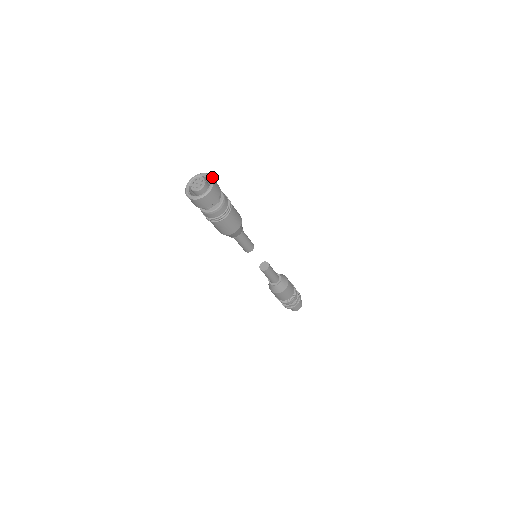
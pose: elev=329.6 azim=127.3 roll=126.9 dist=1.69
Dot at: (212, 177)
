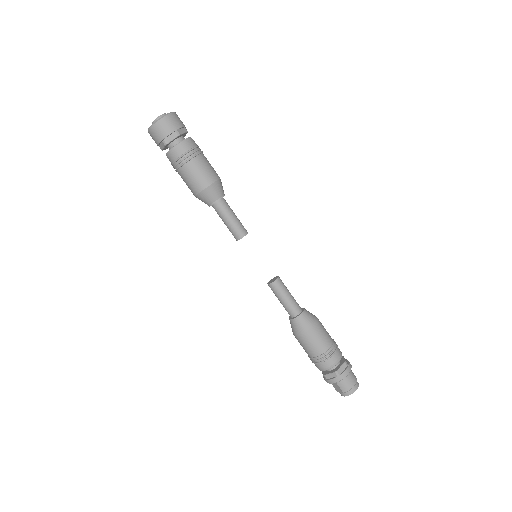
Dot at: (175, 112)
